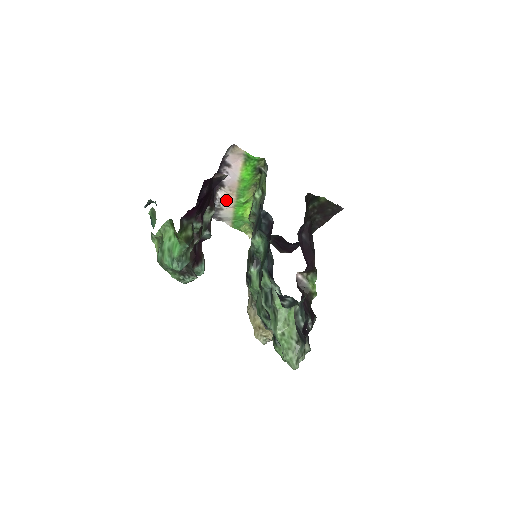
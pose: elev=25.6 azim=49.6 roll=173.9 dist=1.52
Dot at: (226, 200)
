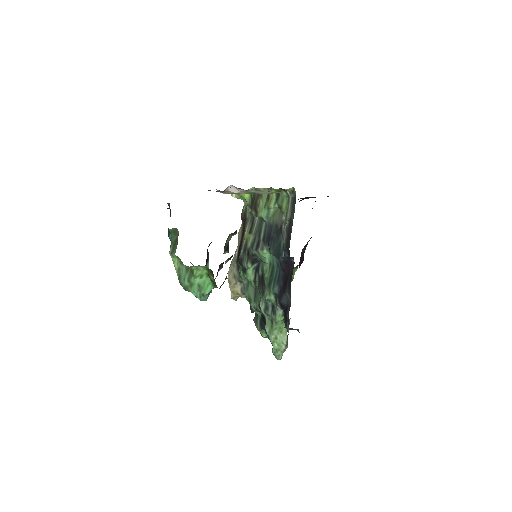
Dot at: occluded
